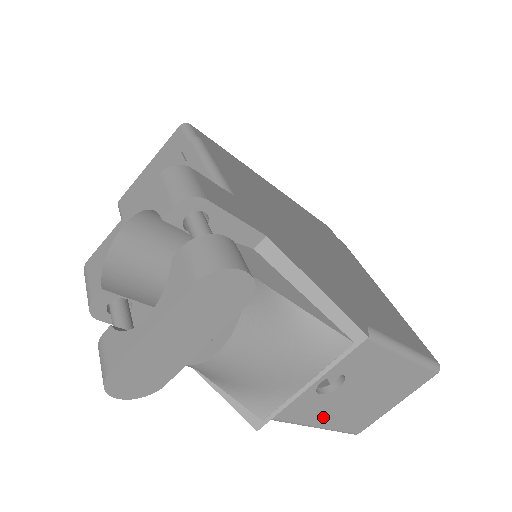
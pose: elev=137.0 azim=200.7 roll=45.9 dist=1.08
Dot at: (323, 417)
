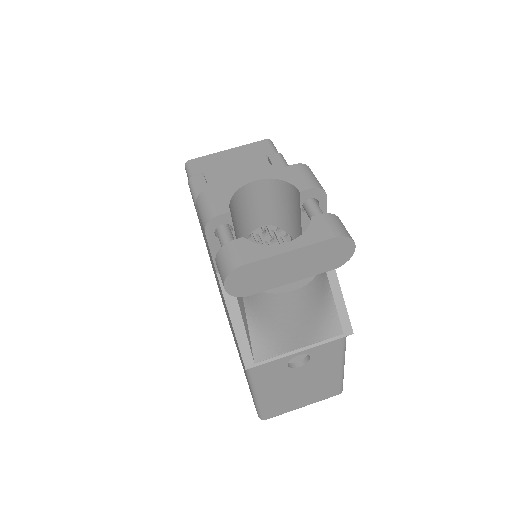
Dot at: (269, 388)
